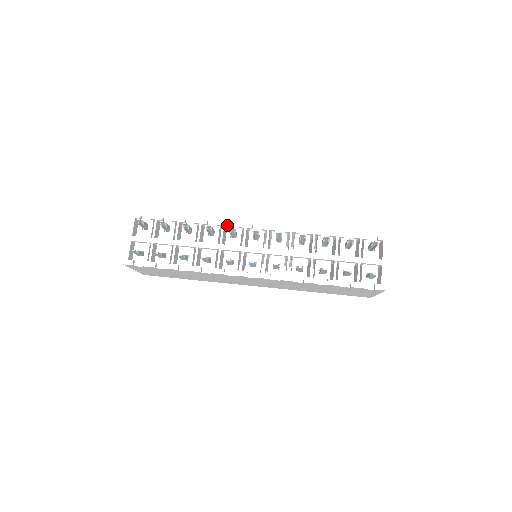
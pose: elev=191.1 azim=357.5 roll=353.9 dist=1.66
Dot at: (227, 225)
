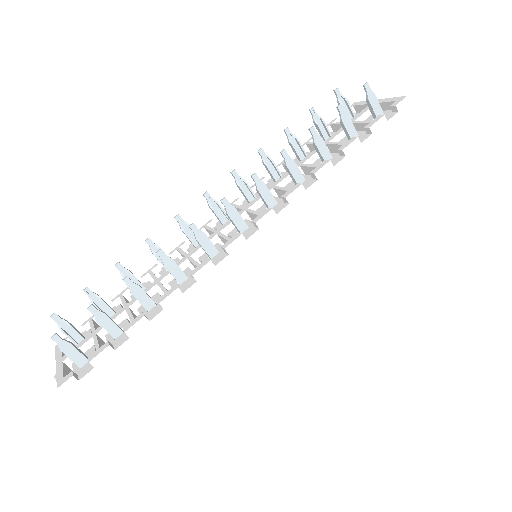
Dot at: (182, 244)
